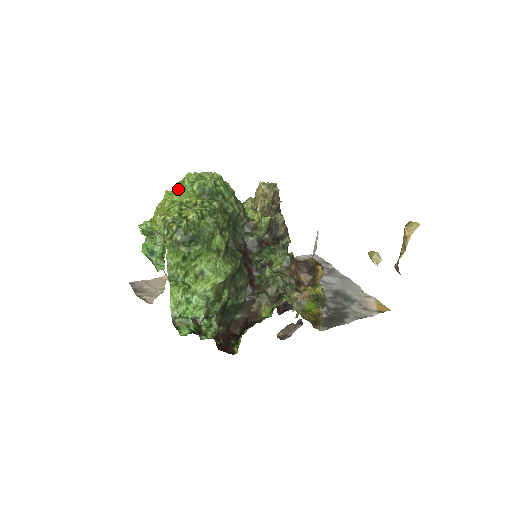
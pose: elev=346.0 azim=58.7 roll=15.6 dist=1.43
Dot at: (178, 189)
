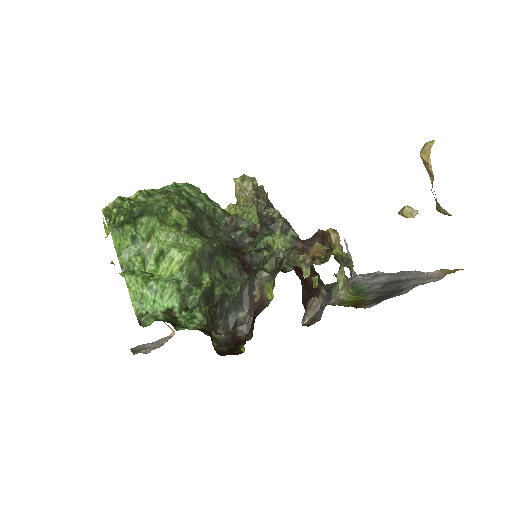
Dot at: occluded
